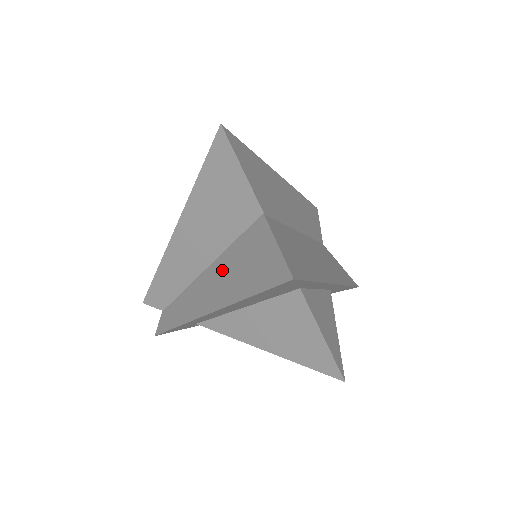
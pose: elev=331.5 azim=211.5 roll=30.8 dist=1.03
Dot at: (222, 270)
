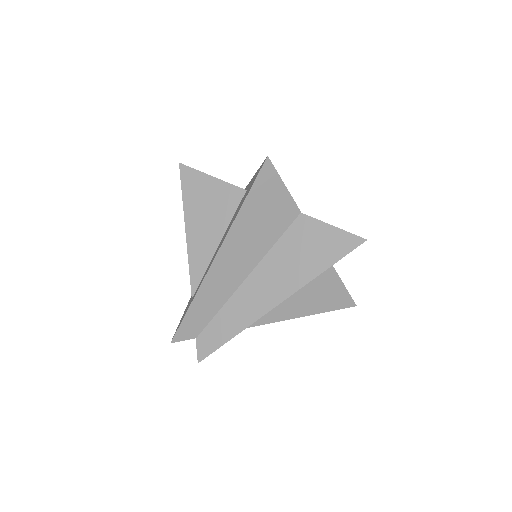
Dot at: (274, 268)
